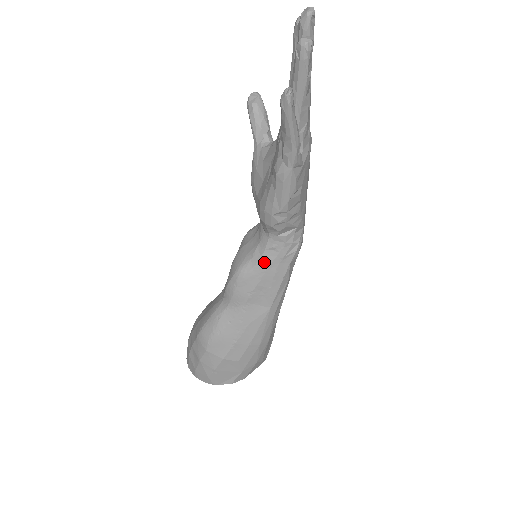
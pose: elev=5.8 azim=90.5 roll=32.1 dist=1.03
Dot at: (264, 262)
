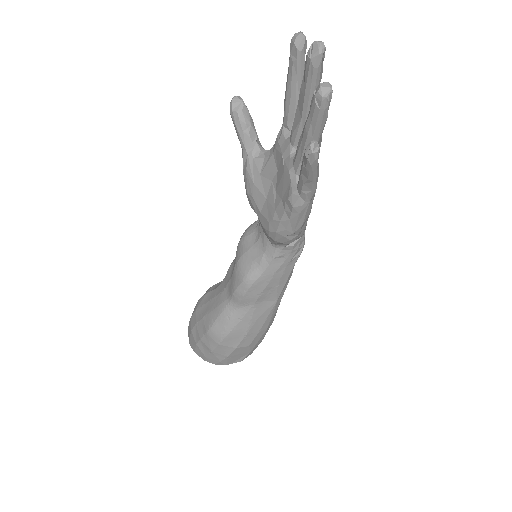
Dot at: (272, 268)
